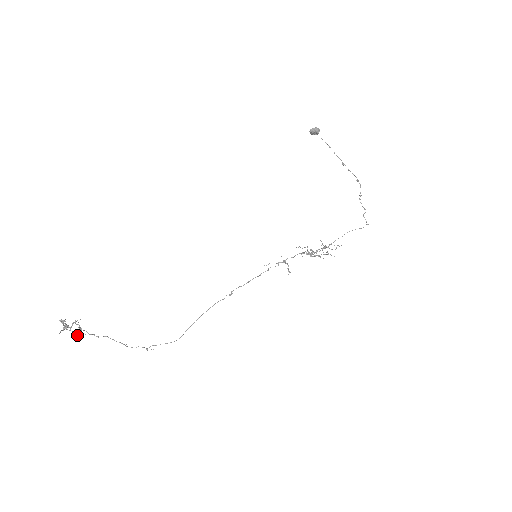
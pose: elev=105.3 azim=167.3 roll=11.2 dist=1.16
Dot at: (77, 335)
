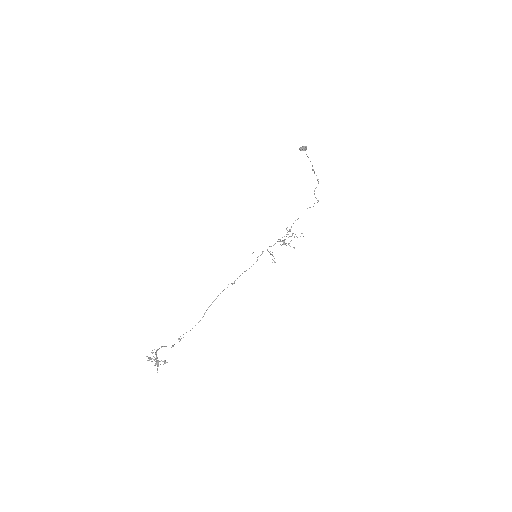
Dot at: occluded
